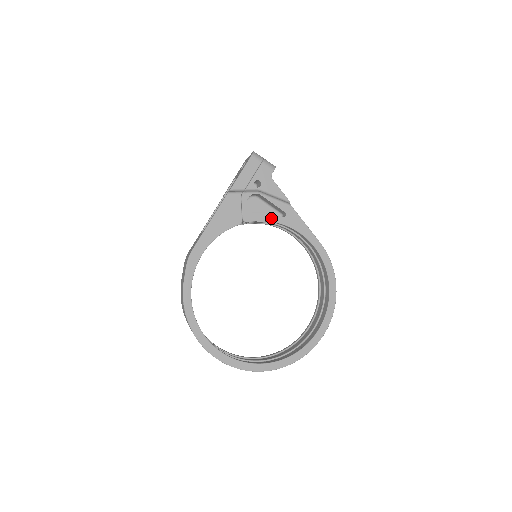
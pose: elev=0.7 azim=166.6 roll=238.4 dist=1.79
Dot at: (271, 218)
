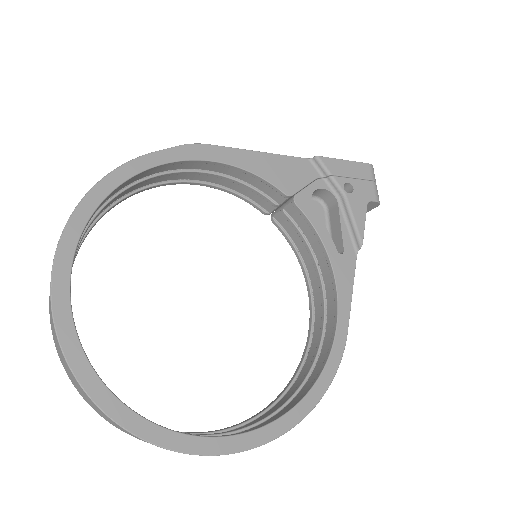
Dot at: (324, 235)
